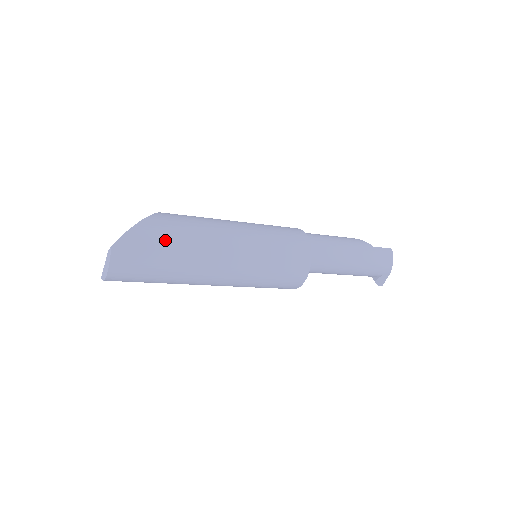
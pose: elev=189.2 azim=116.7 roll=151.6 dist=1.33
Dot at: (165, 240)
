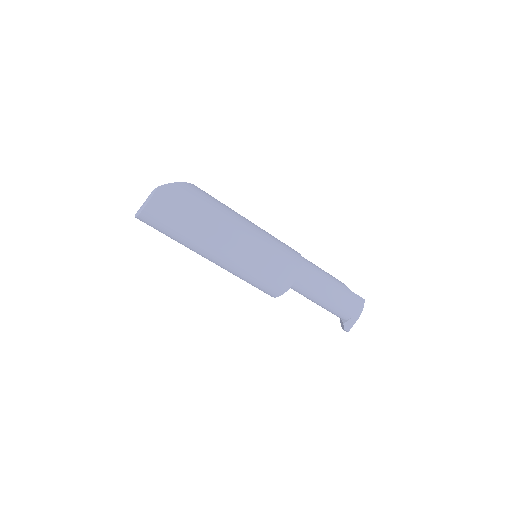
Dot at: (197, 202)
